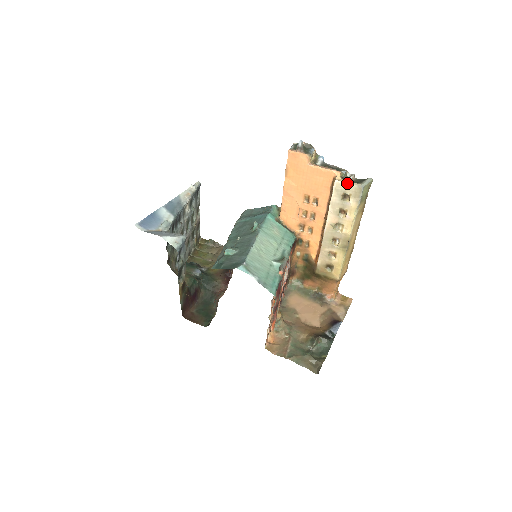
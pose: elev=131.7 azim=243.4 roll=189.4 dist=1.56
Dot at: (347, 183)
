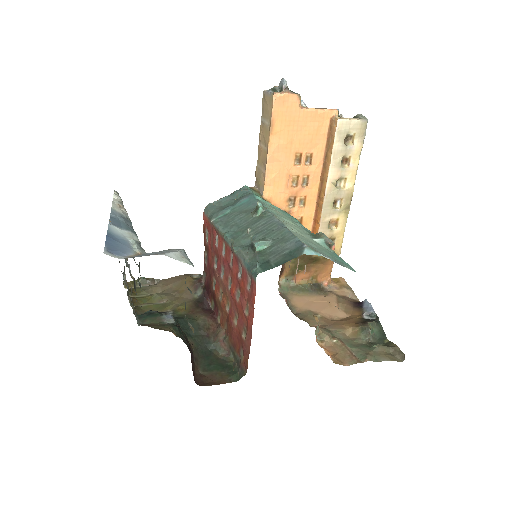
Dot at: (351, 120)
